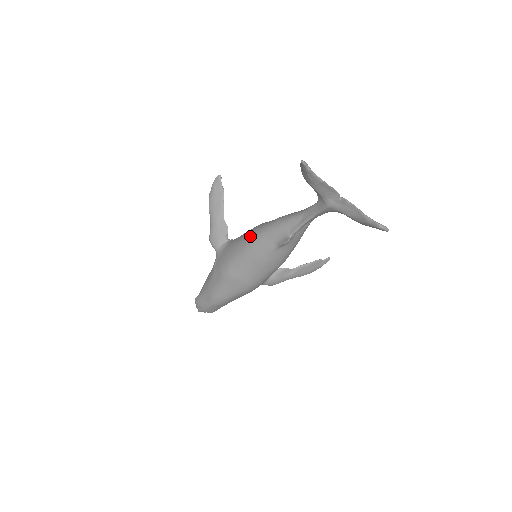
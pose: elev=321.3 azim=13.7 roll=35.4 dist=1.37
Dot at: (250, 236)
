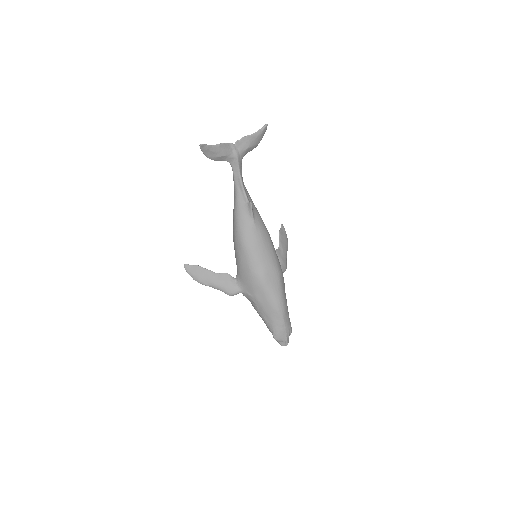
Dot at: (238, 243)
